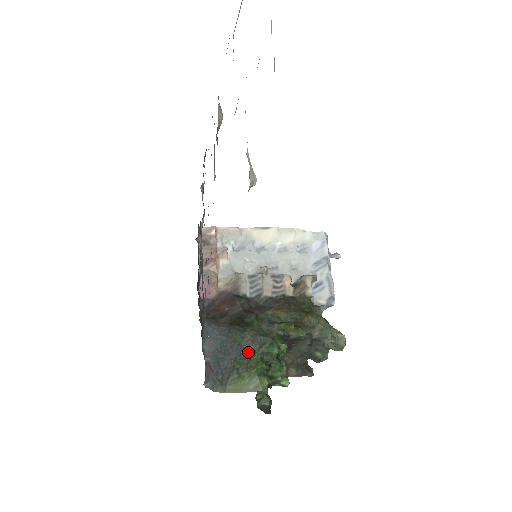
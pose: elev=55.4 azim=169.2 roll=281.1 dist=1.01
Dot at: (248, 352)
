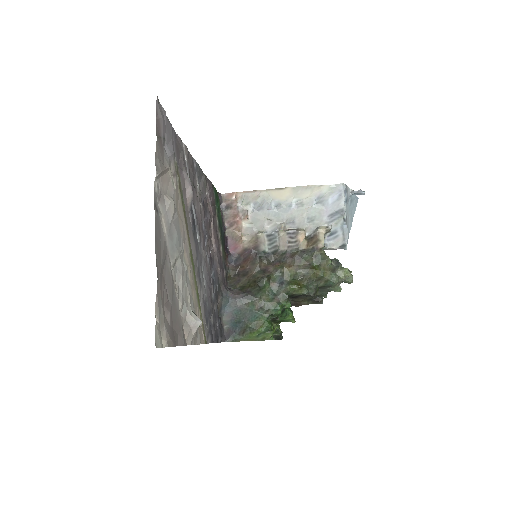
Dot at: (257, 315)
